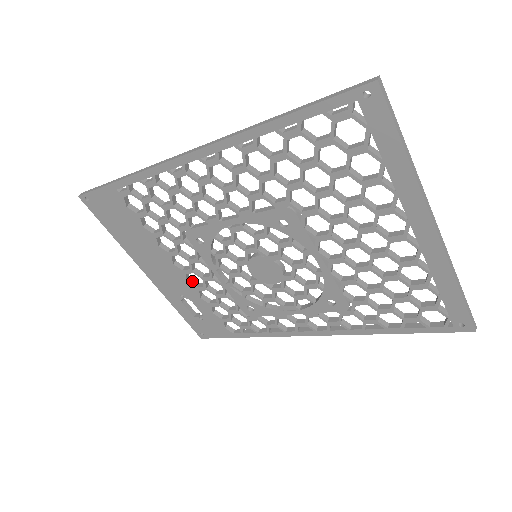
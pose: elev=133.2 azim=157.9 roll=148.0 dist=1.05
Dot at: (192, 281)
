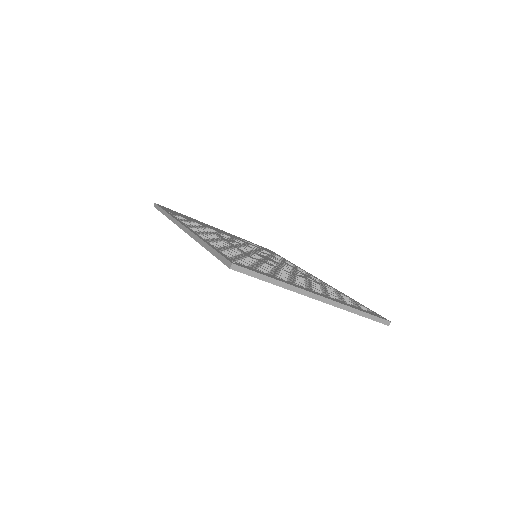
Dot at: occluded
